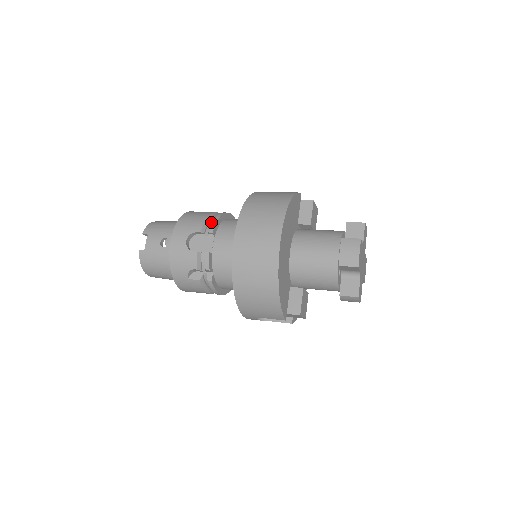
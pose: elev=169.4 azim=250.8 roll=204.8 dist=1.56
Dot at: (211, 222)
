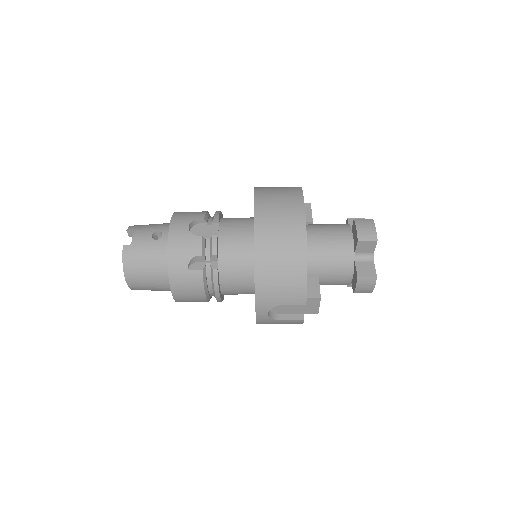
Dot at: (210, 217)
